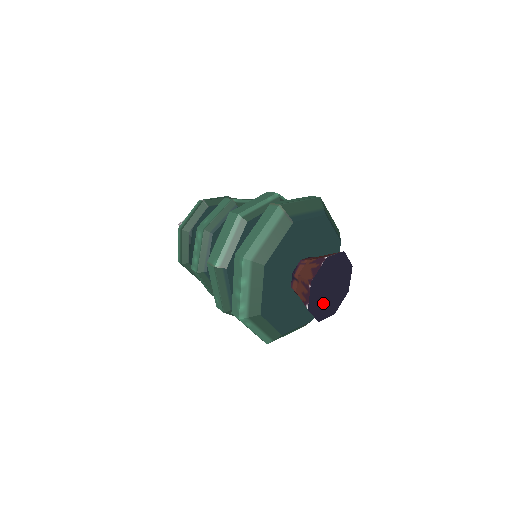
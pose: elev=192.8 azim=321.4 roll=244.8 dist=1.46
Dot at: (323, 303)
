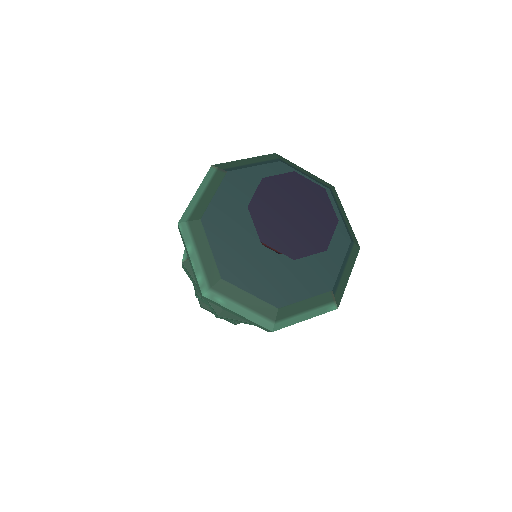
Dot at: (290, 235)
